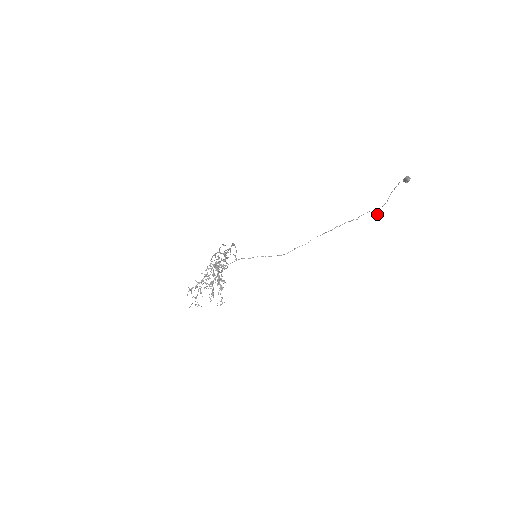
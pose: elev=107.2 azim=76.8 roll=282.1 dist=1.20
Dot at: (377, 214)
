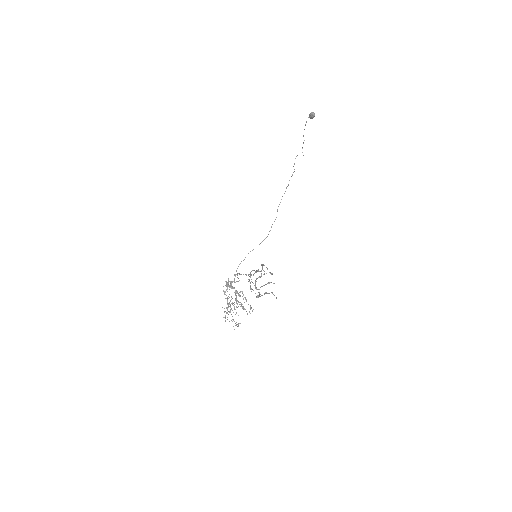
Dot at: (303, 155)
